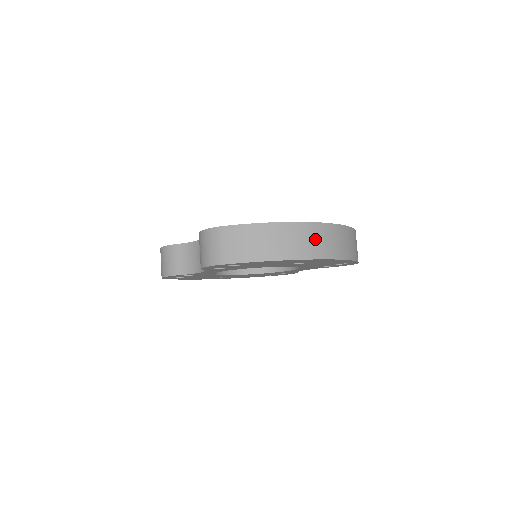
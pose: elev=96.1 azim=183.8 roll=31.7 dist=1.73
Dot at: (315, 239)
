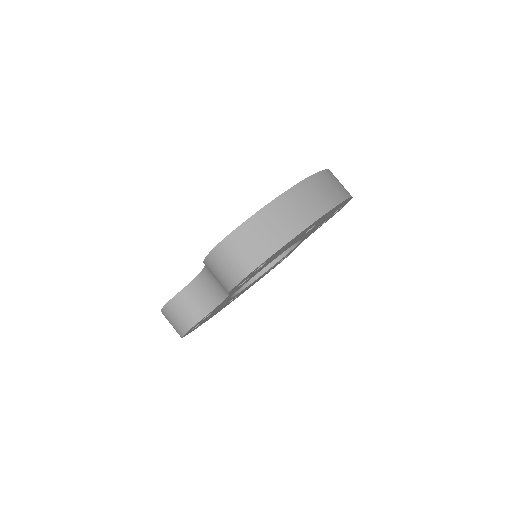
Dot at: (316, 193)
